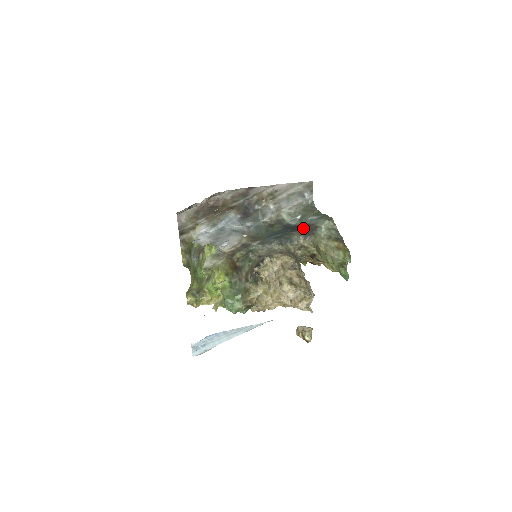
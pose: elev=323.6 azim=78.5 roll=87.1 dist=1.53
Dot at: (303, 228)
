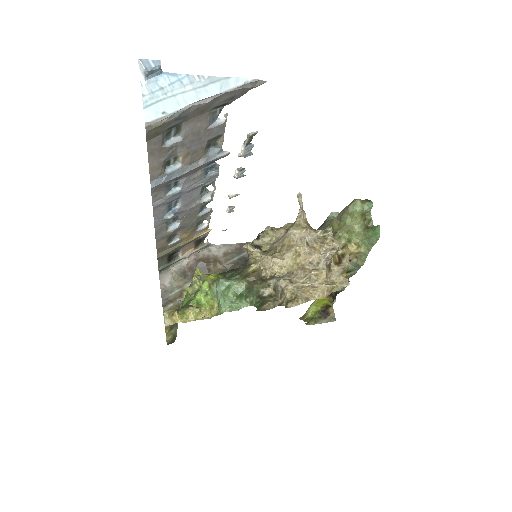
Dot at: occluded
